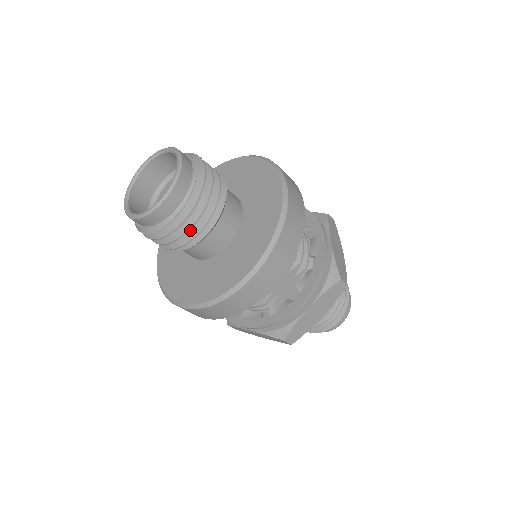
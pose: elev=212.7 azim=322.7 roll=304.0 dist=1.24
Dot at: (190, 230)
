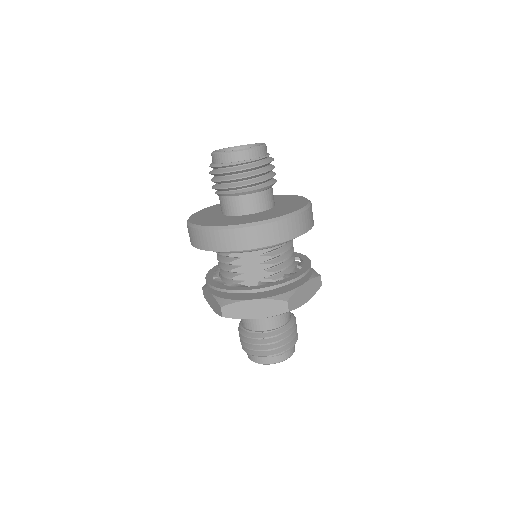
Dot at: (232, 183)
